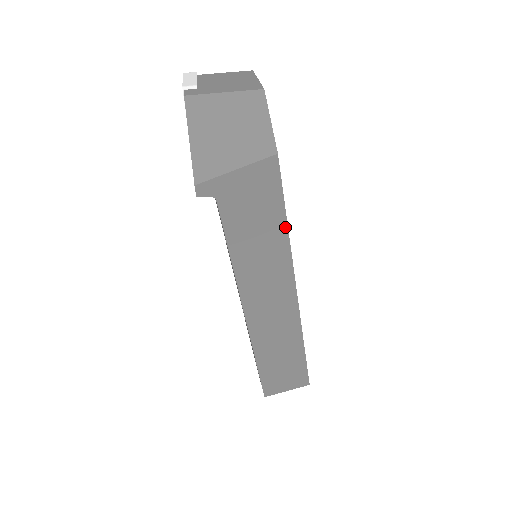
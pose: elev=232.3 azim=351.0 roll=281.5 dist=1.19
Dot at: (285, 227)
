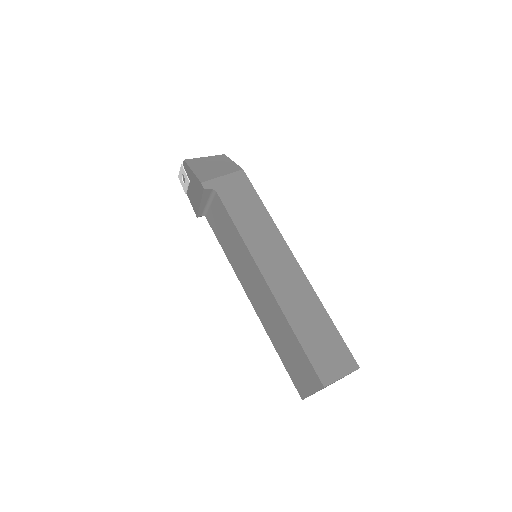
Dot at: (265, 210)
